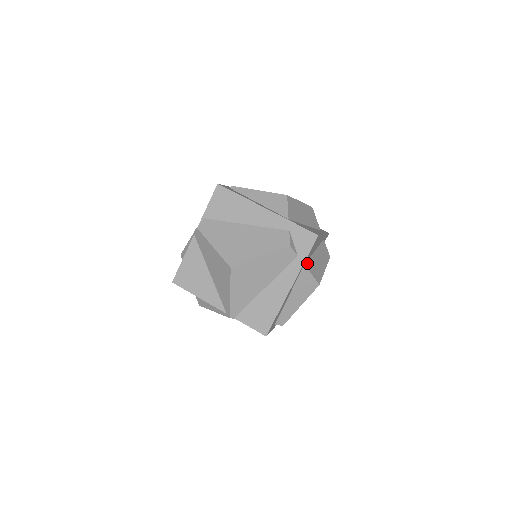
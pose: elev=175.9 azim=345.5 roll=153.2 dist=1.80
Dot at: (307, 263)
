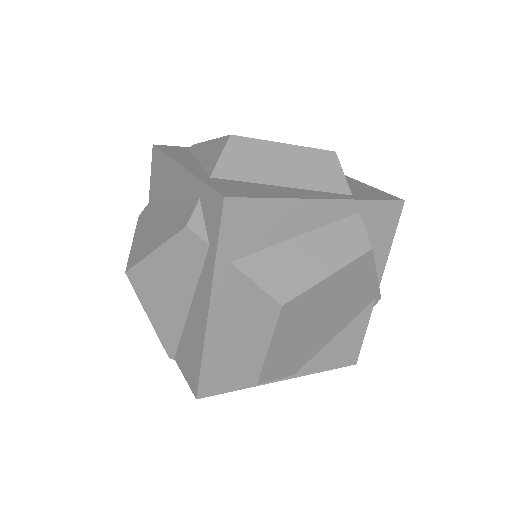
Dot at: (246, 260)
